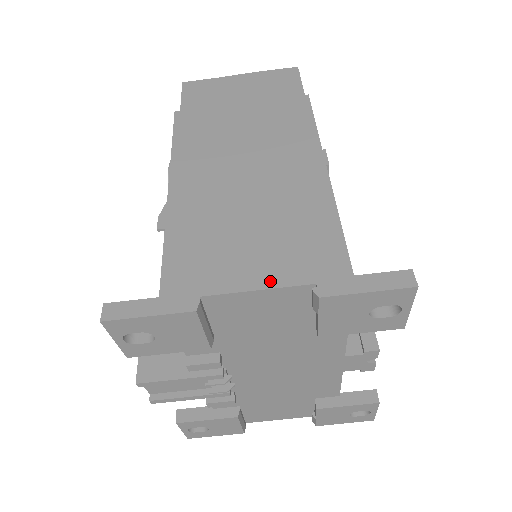
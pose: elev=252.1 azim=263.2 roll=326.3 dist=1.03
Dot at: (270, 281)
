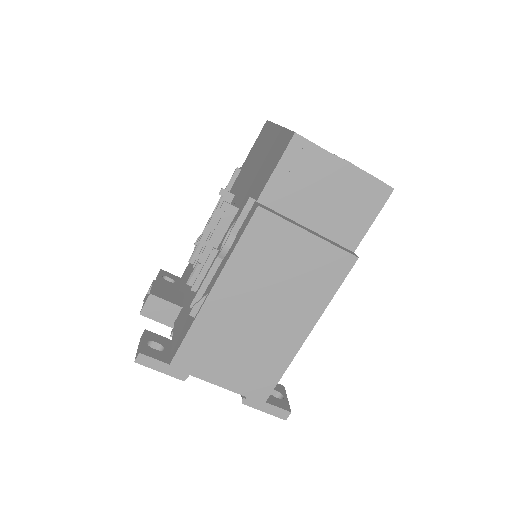
Dot at: (227, 385)
